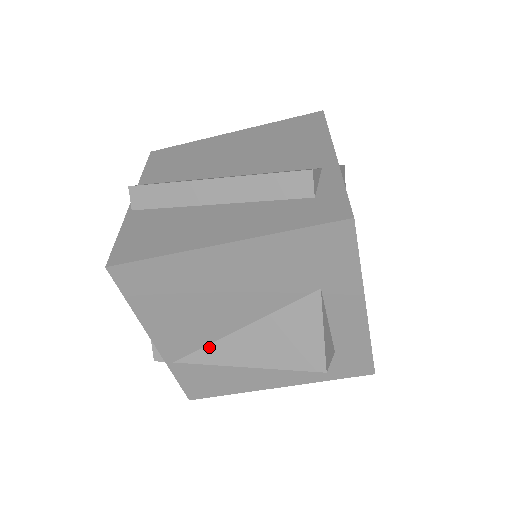
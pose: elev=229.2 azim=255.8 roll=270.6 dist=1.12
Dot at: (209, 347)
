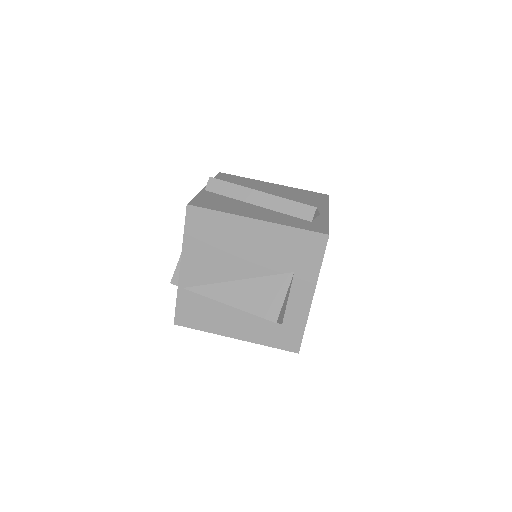
Dot at: (211, 285)
